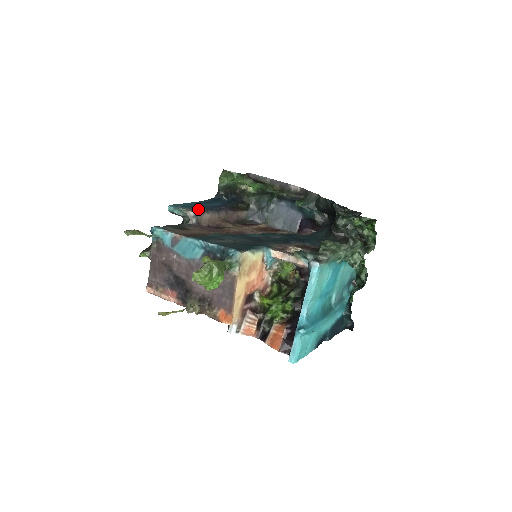
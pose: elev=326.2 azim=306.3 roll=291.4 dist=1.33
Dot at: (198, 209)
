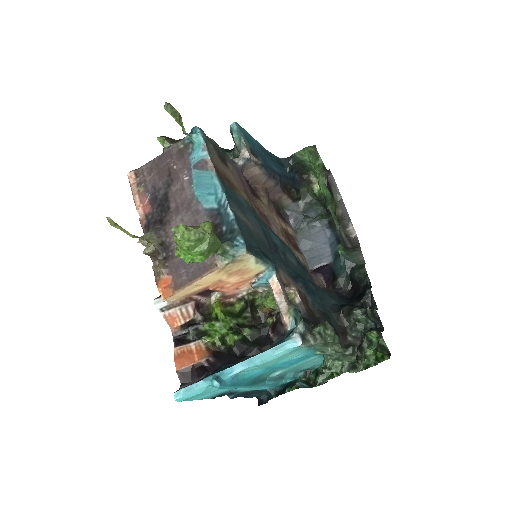
Dot at: (256, 155)
